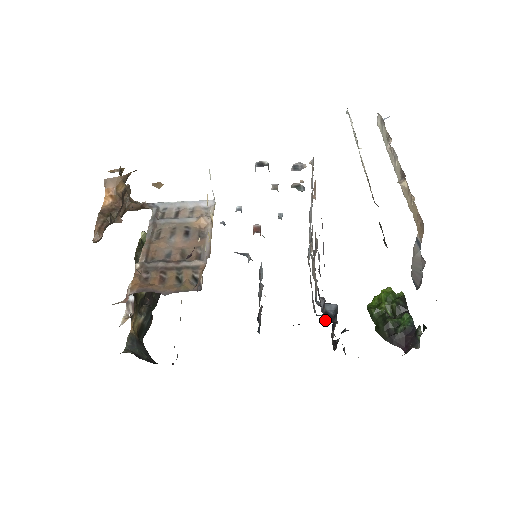
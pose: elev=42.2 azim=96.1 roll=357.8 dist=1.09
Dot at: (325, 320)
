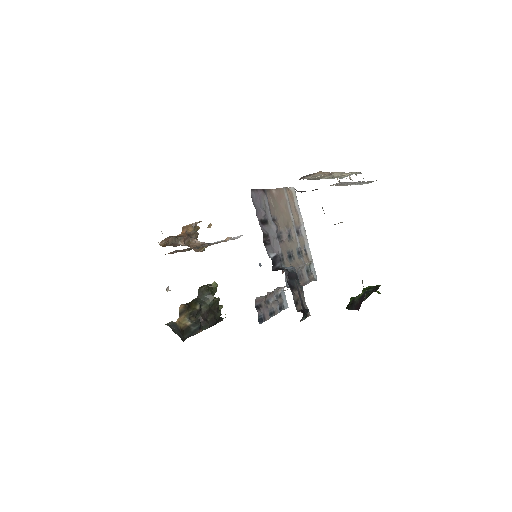
Dot at: (277, 270)
